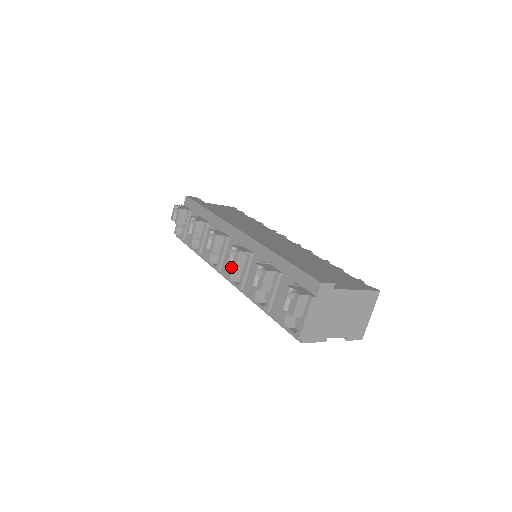
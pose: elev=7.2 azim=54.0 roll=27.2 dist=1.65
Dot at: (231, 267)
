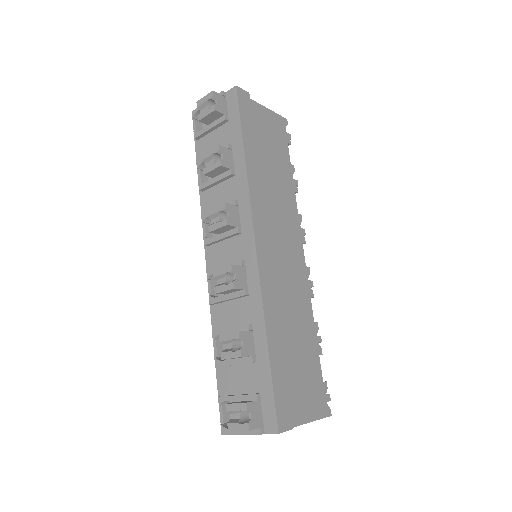
Dot at: (215, 287)
